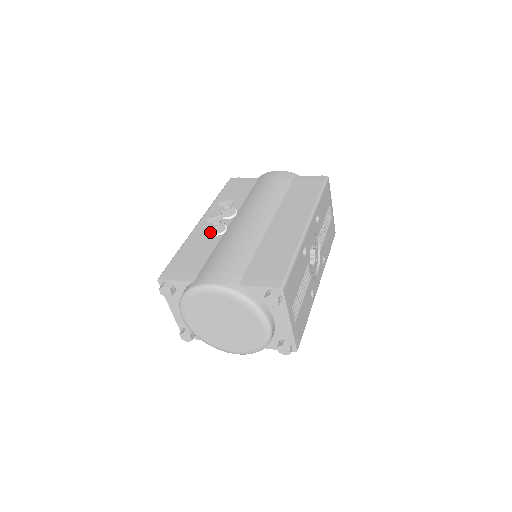
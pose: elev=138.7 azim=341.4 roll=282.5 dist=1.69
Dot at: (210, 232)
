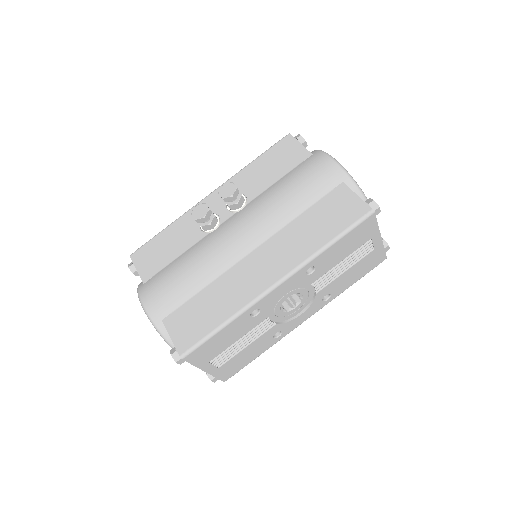
Dot at: occluded
